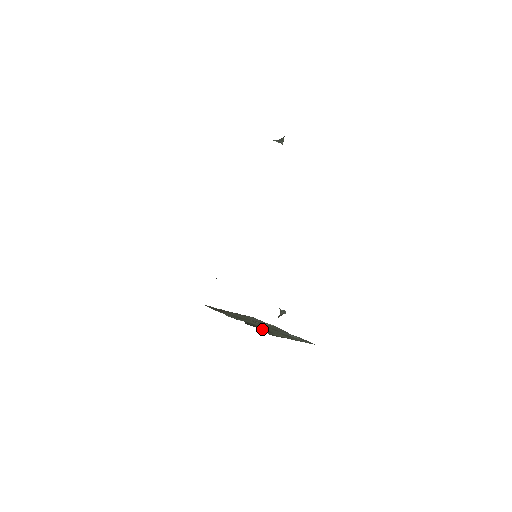
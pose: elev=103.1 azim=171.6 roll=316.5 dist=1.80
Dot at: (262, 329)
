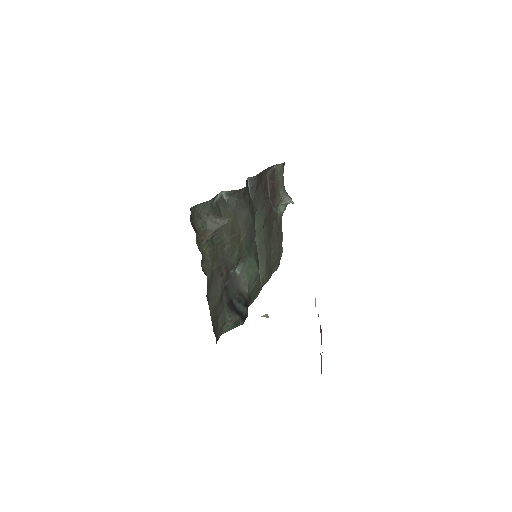
Dot at: occluded
